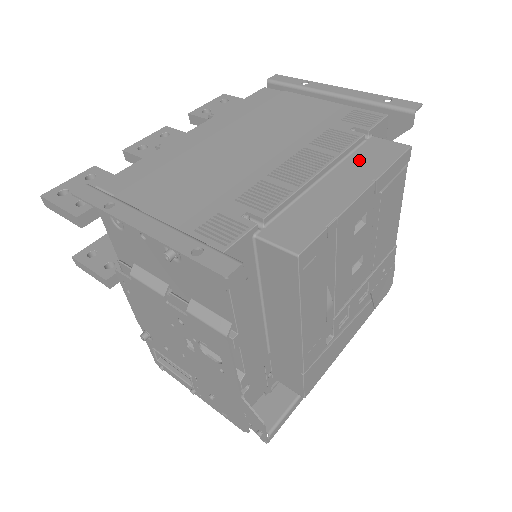
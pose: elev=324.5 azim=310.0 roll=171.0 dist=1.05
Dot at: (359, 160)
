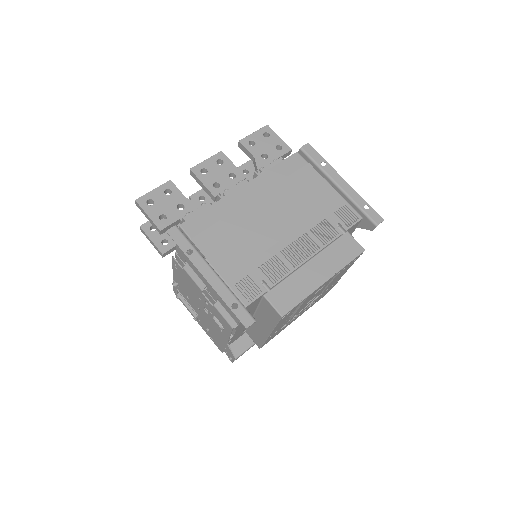
Dot at: (333, 252)
